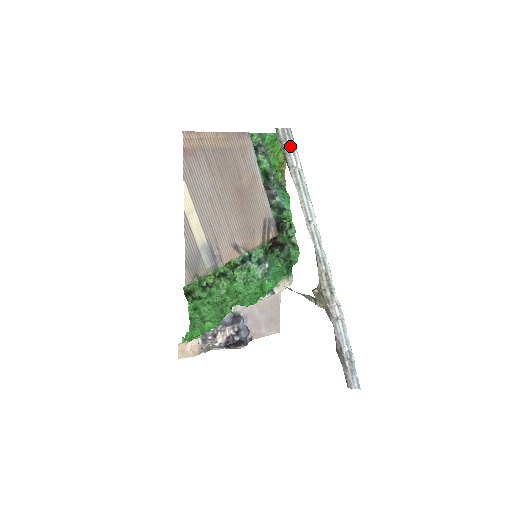
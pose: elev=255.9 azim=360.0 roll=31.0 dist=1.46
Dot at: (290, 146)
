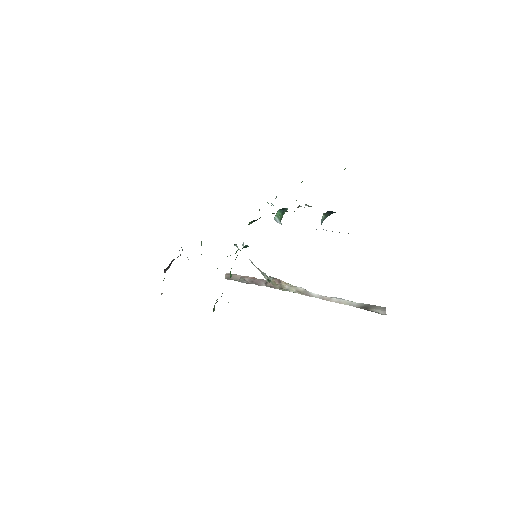
Dot at: (376, 308)
